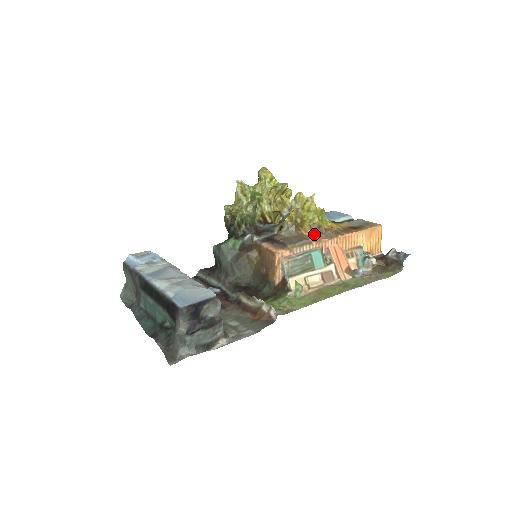
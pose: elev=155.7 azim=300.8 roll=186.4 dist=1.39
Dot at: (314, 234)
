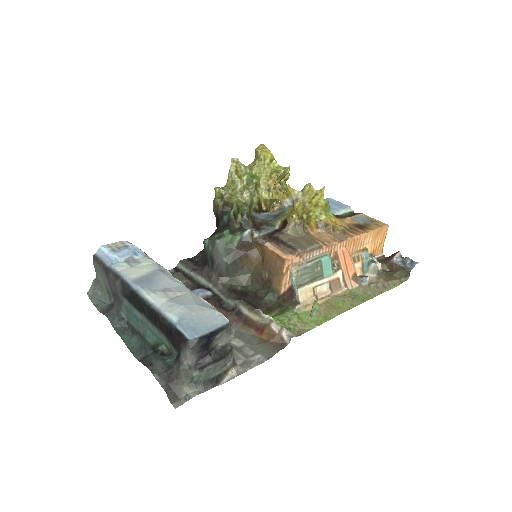
Dot at: (320, 233)
